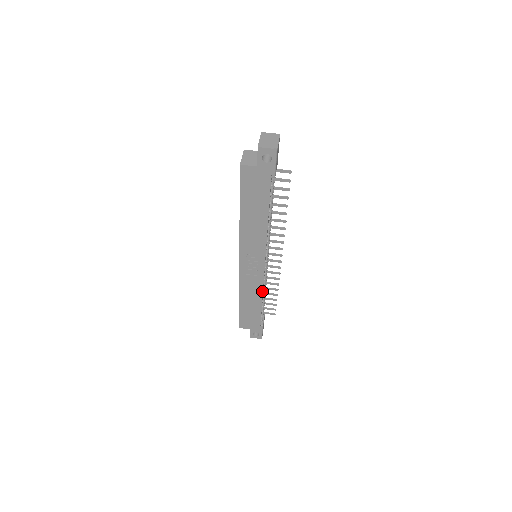
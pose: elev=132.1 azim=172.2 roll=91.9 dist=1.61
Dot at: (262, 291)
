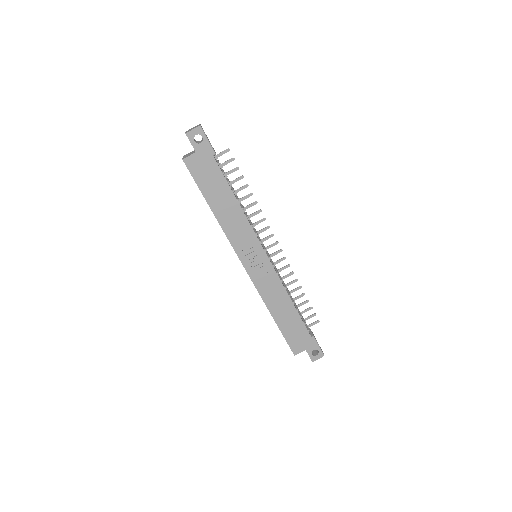
Dot at: (284, 289)
